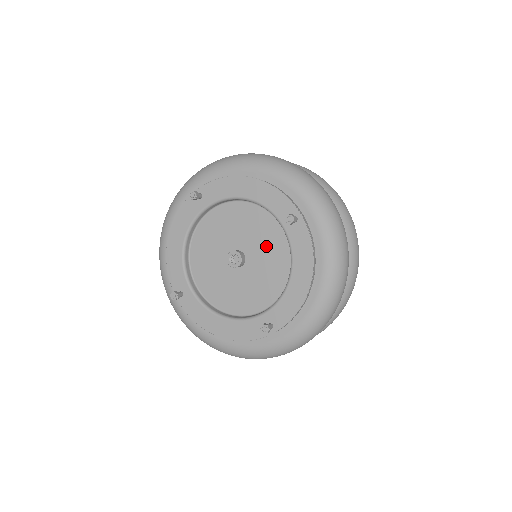
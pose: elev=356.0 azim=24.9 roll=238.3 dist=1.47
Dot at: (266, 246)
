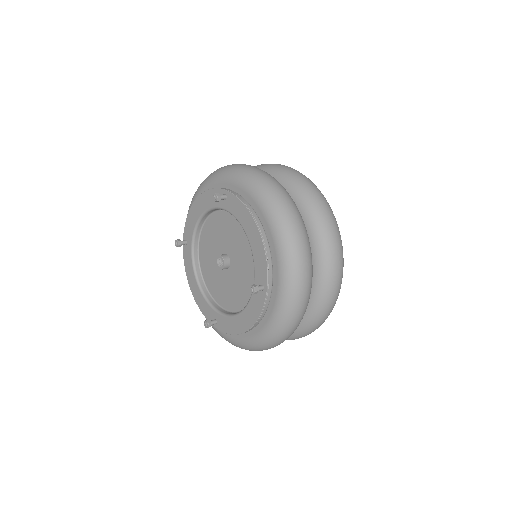
Dot at: (243, 276)
